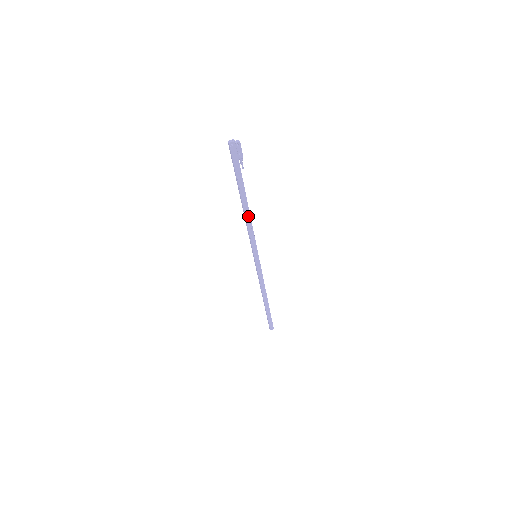
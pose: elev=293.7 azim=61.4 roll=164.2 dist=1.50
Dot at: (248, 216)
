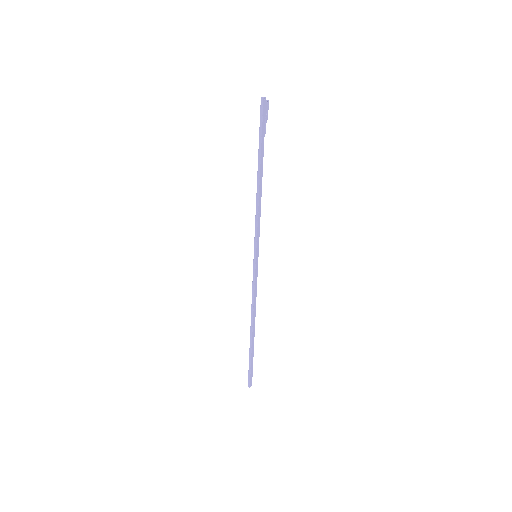
Dot at: (260, 195)
